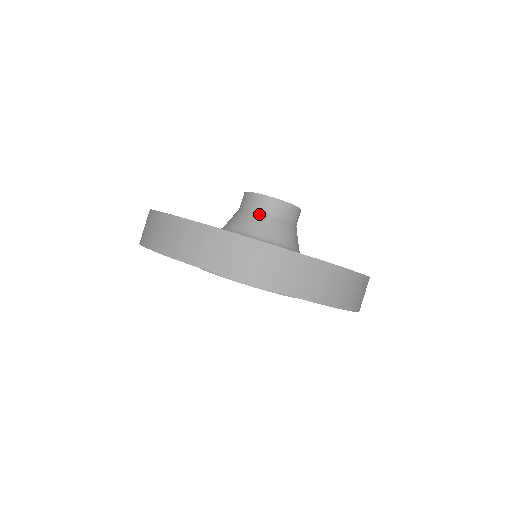
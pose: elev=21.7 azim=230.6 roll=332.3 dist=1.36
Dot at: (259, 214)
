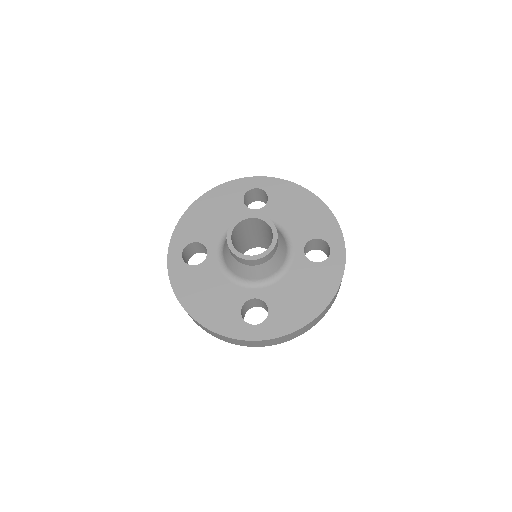
Dot at: (232, 258)
